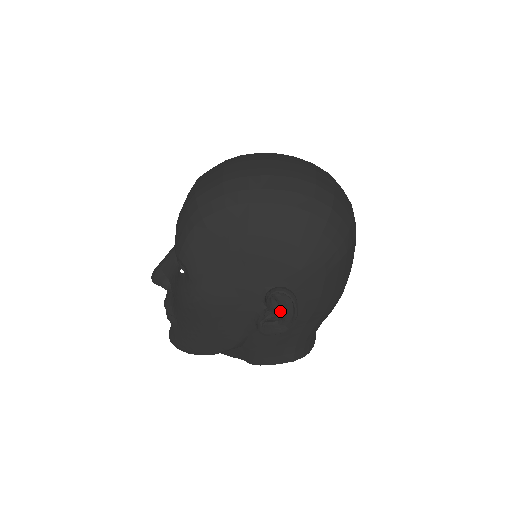
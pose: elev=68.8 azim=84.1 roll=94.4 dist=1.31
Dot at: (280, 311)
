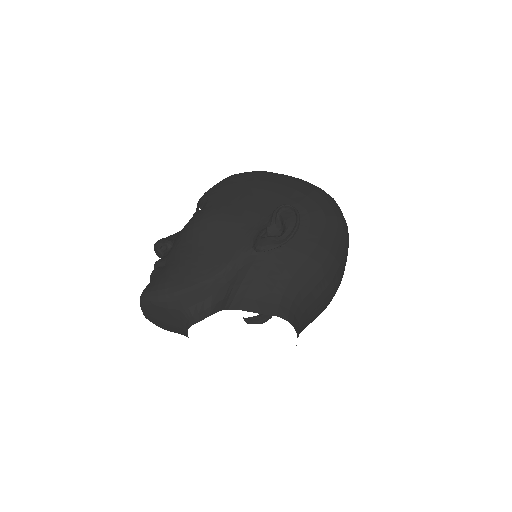
Dot at: (281, 231)
